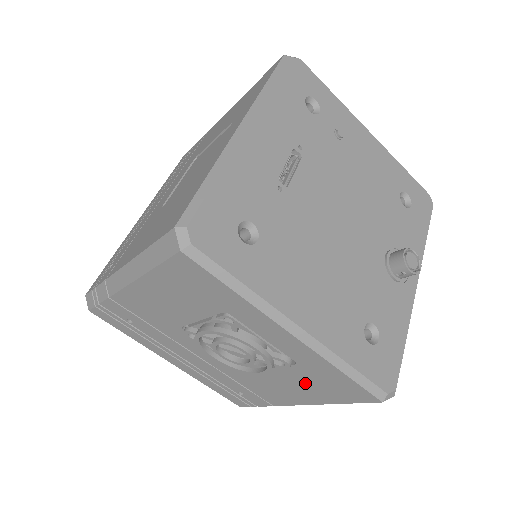
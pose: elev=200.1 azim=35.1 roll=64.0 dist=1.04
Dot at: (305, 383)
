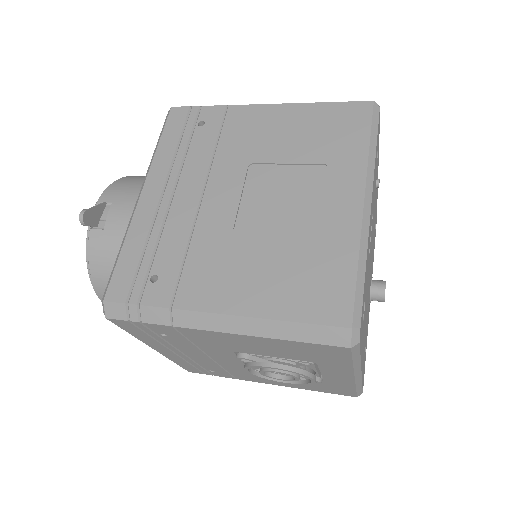
Dot at: occluded
